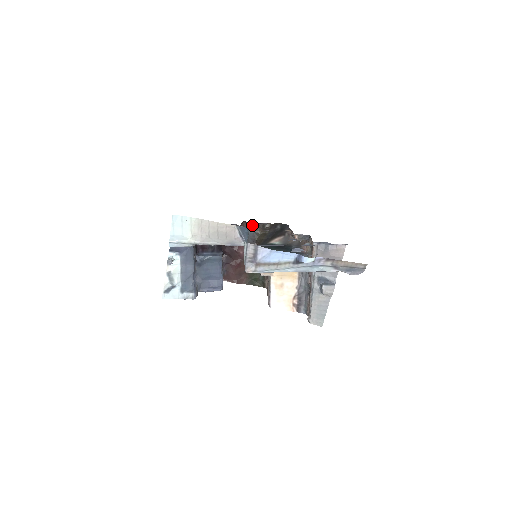
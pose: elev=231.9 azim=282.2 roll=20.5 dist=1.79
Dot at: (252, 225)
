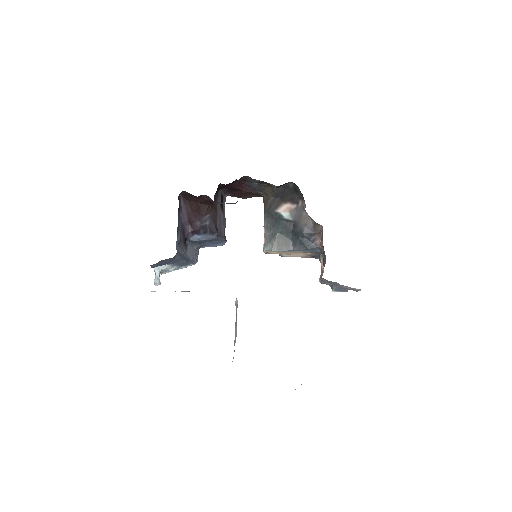
Dot at: (254, 180)
